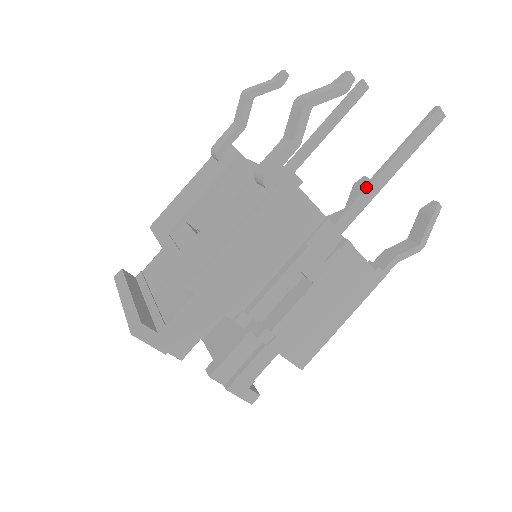
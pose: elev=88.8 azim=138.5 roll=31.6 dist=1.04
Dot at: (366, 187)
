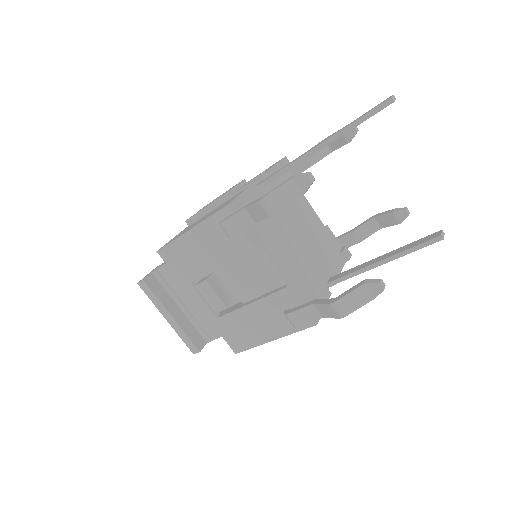
Dot at: occluded
